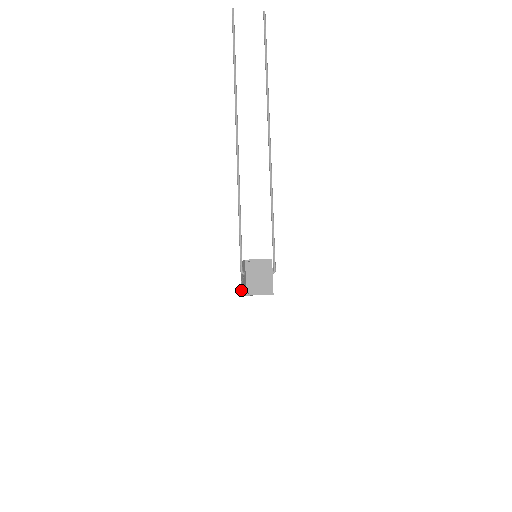
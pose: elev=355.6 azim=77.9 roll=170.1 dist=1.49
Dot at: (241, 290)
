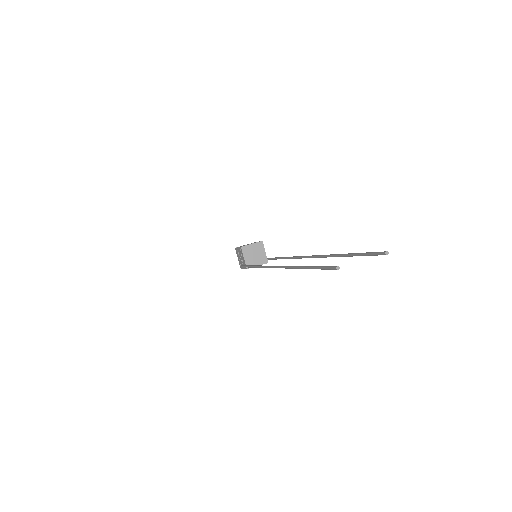
Dot at: (236, 249)
